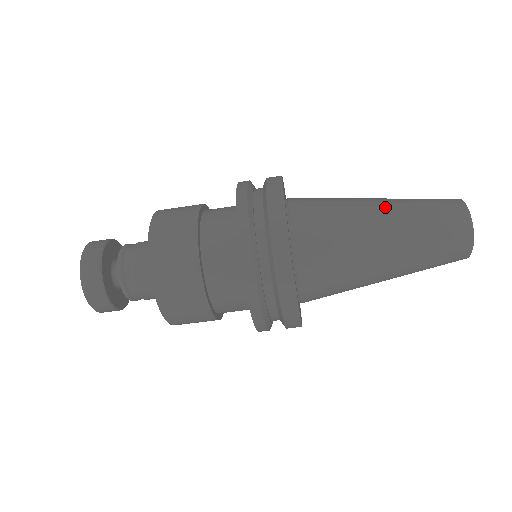
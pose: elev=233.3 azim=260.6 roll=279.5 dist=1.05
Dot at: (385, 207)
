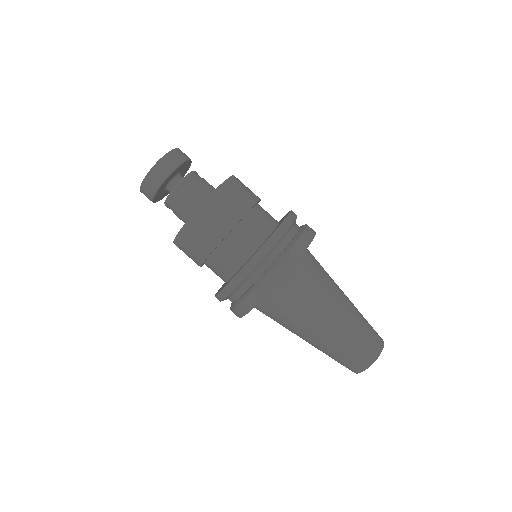
Dot at: occluded
